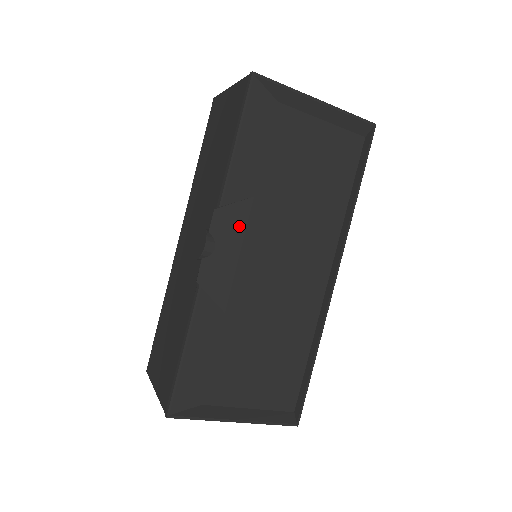
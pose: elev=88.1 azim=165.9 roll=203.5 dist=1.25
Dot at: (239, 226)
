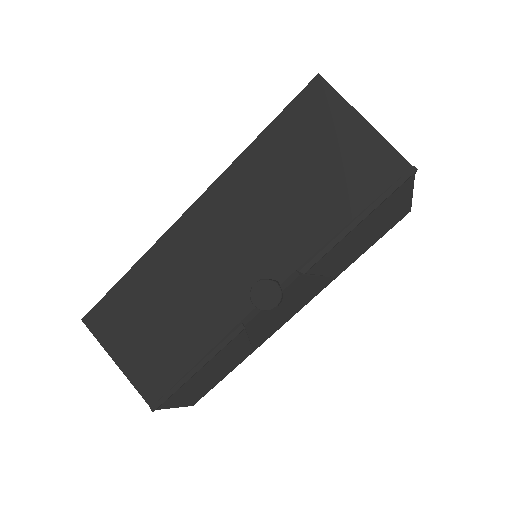
Dot at: (310, 295)
